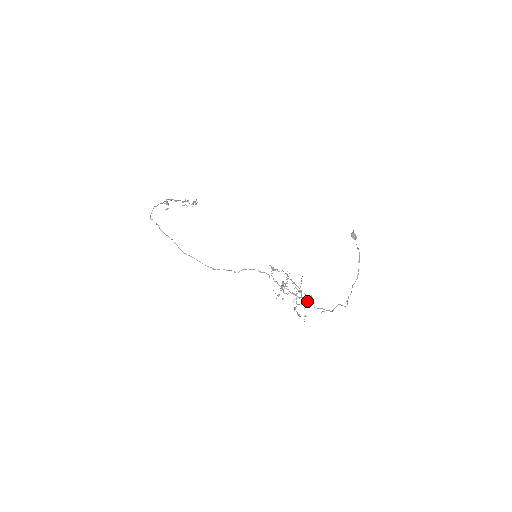
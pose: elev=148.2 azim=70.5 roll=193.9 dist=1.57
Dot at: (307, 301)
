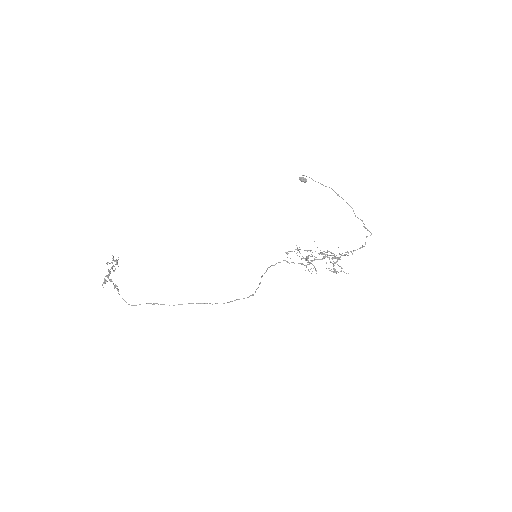
Dot at: (346, 254)
